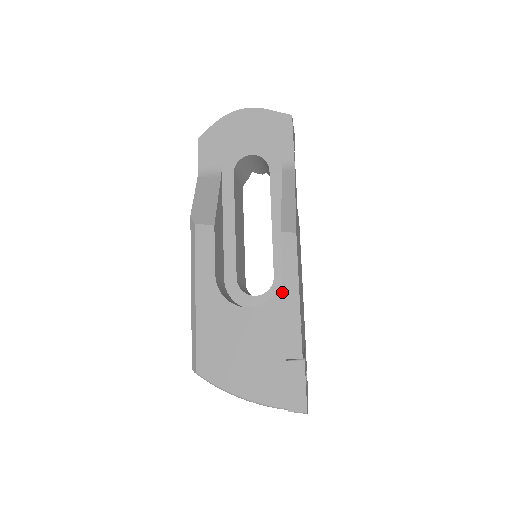
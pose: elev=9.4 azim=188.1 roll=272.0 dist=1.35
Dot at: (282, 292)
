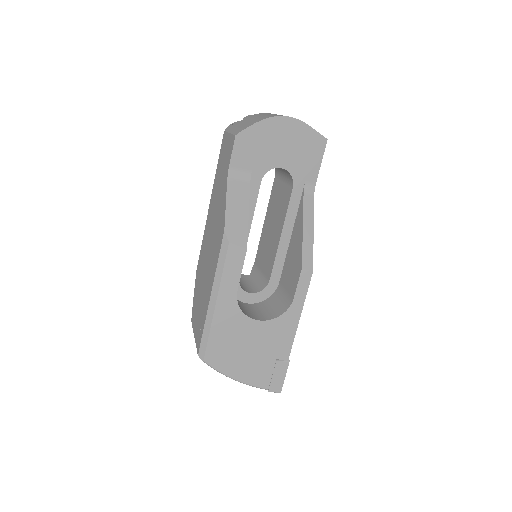
Dot at: (288, 314)
